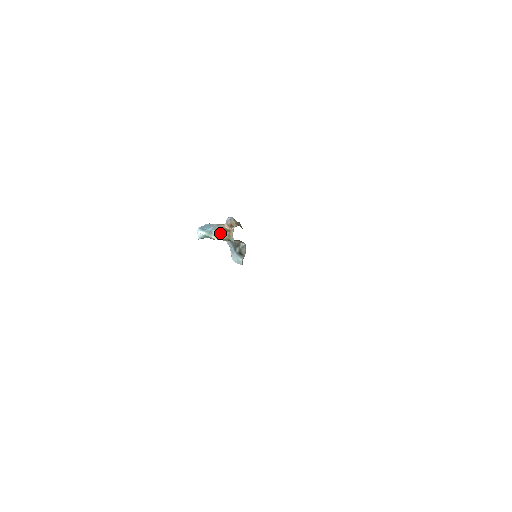
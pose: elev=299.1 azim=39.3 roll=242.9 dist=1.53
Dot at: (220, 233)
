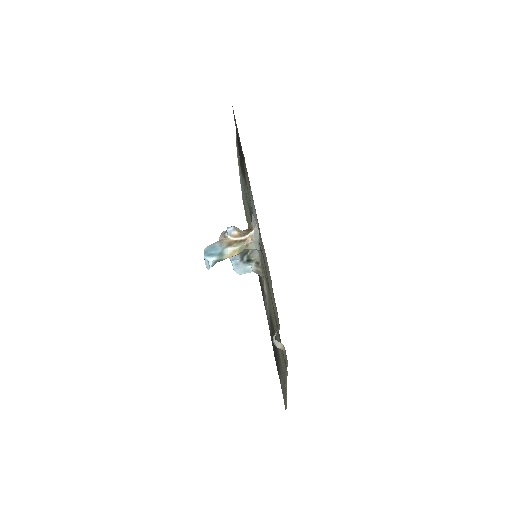
Dot at: (234, 248)
